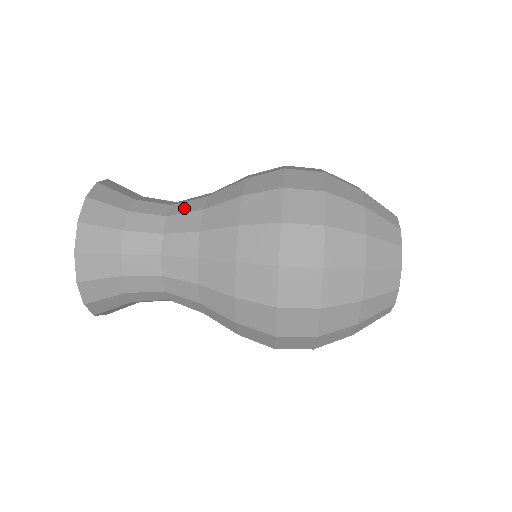
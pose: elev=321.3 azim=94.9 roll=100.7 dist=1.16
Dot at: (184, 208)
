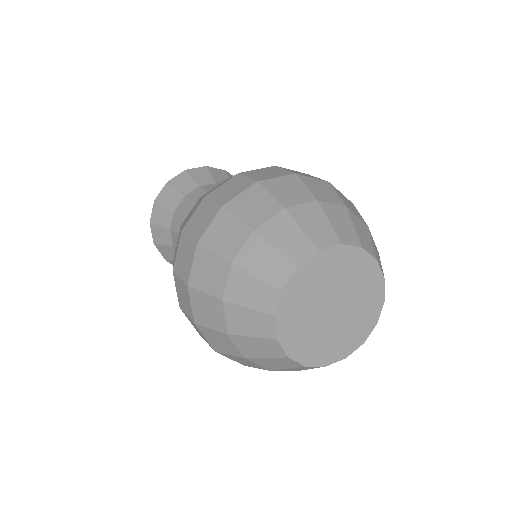
Dot at: occluded
